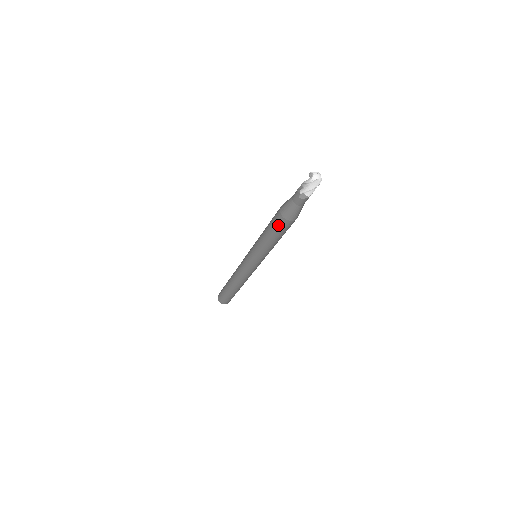
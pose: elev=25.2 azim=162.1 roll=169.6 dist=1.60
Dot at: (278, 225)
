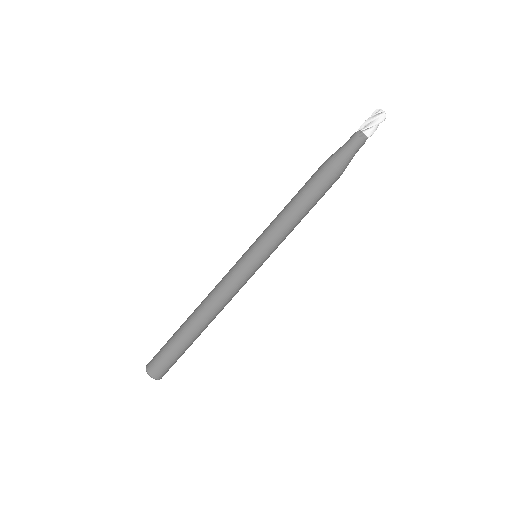
Dot at: (320, 179)
